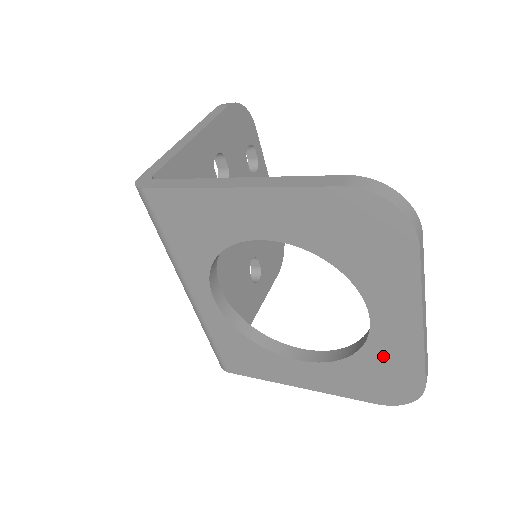
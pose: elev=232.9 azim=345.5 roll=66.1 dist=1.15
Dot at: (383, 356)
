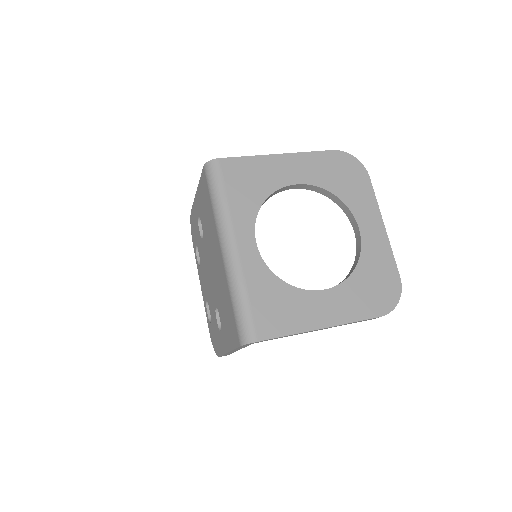
Dot at: (373, 260)
